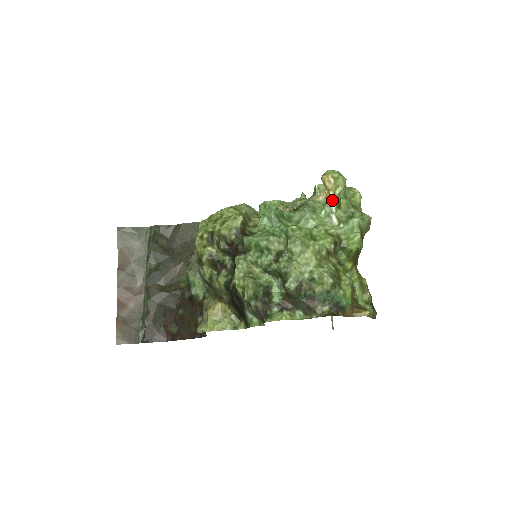
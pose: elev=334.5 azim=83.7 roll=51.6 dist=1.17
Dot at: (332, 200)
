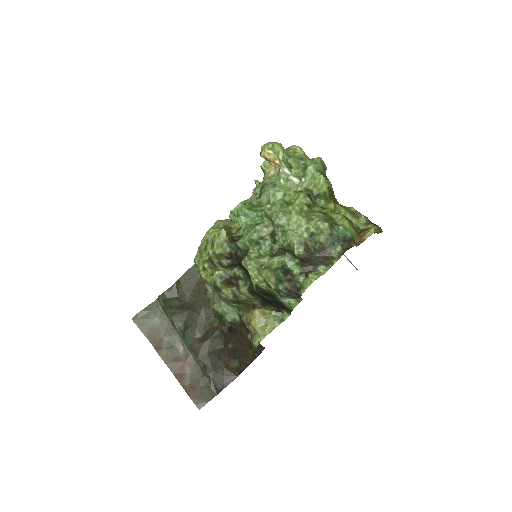
Dot at: (281, 166)
